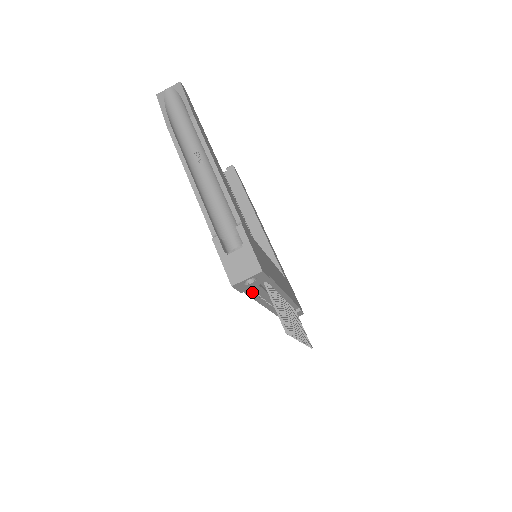
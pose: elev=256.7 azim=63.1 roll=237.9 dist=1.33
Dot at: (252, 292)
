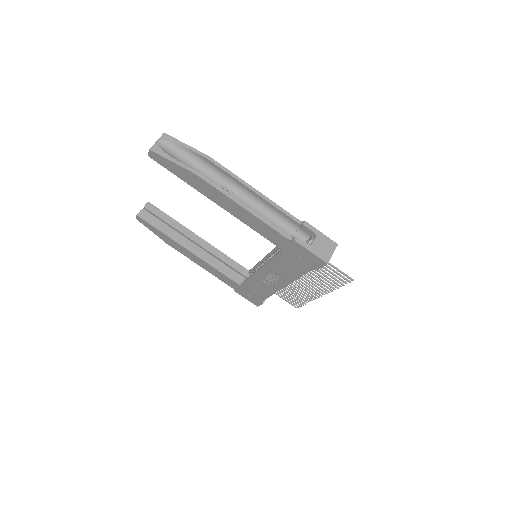
Dot at: occluded
